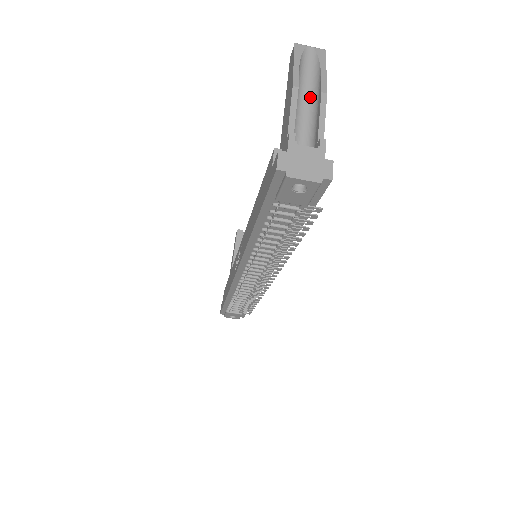
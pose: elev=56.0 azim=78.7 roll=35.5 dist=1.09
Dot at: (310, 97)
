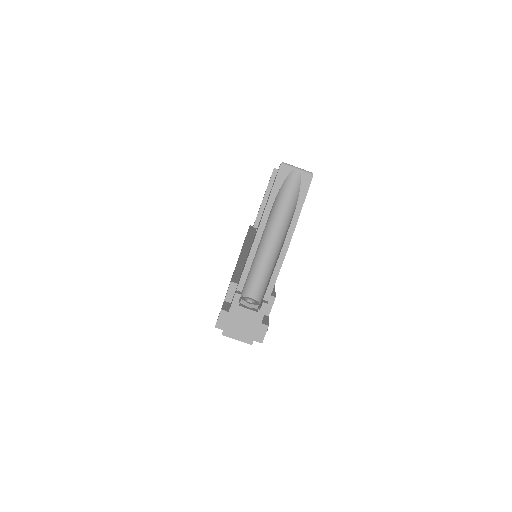
Dot at: (278, 234)
